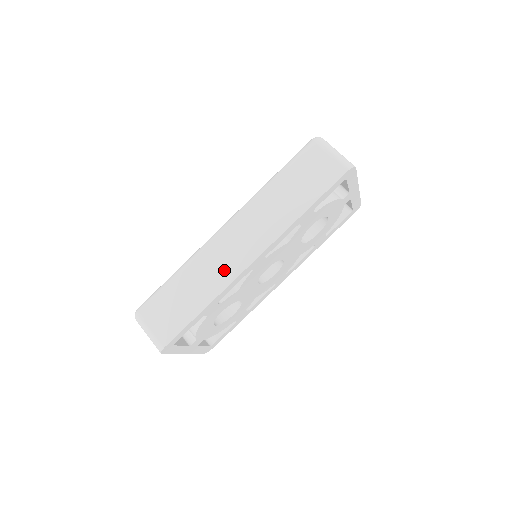
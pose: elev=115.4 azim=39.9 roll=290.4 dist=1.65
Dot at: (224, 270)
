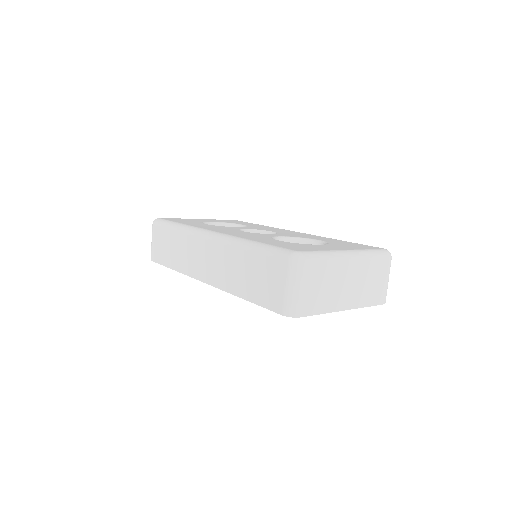
Dot at: (190, 263)
